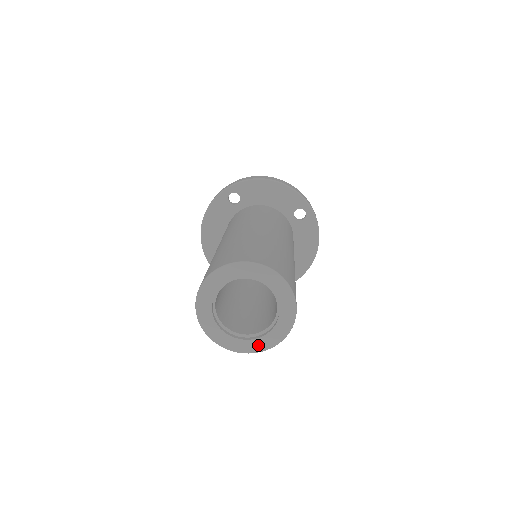
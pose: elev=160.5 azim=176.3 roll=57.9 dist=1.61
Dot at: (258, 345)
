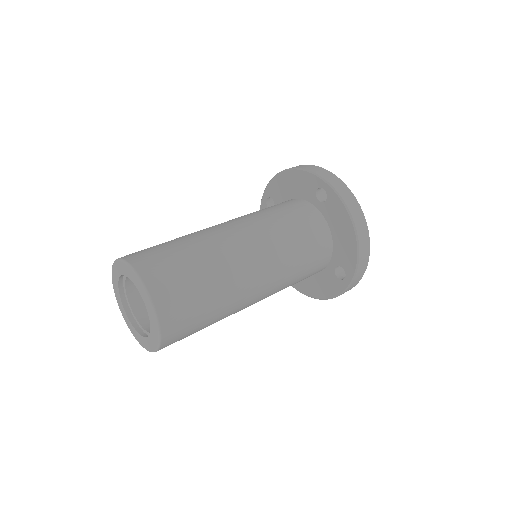
Dot at: (128, 322)
